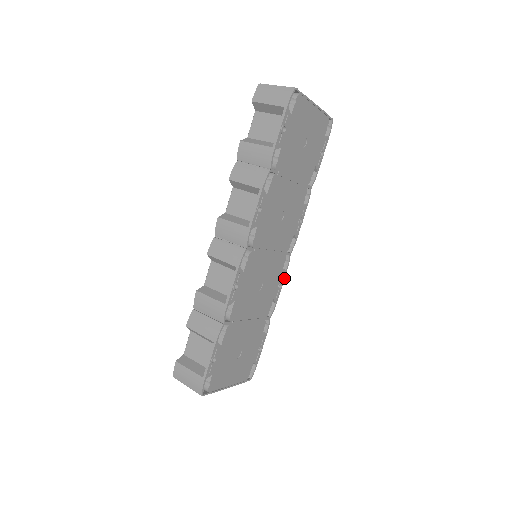
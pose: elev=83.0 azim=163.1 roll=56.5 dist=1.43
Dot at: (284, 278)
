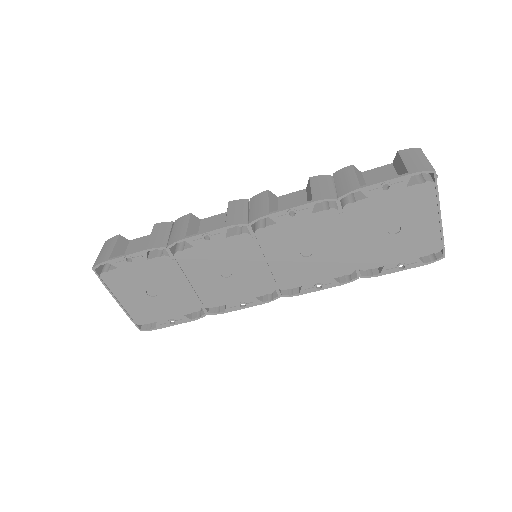
Dot at: (254, 305)
